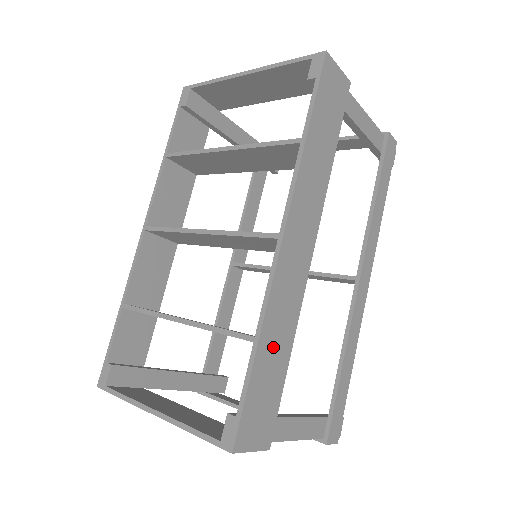
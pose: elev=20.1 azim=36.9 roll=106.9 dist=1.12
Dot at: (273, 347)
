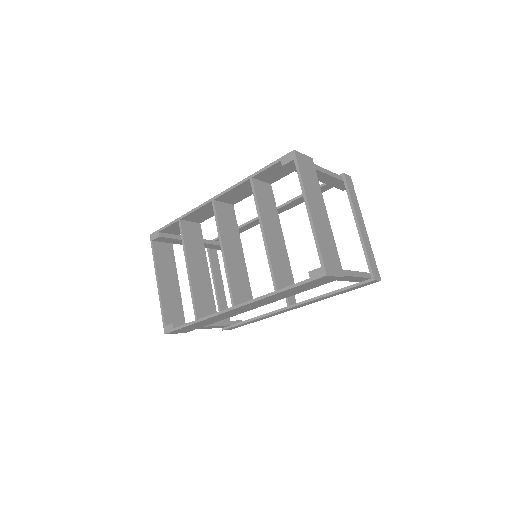
Dot at: (205, 322)
